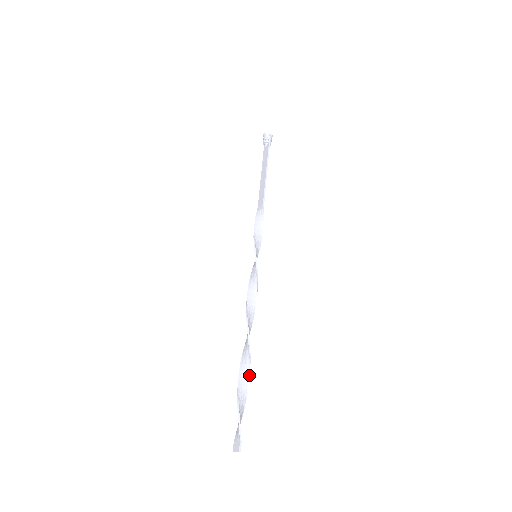
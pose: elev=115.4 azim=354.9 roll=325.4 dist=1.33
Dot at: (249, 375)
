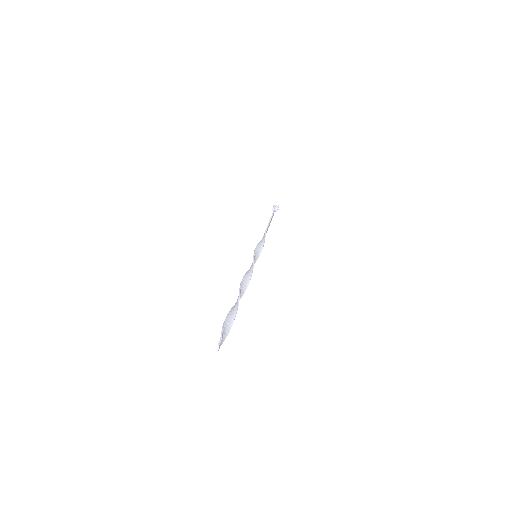
Dot at: (237, 308)
